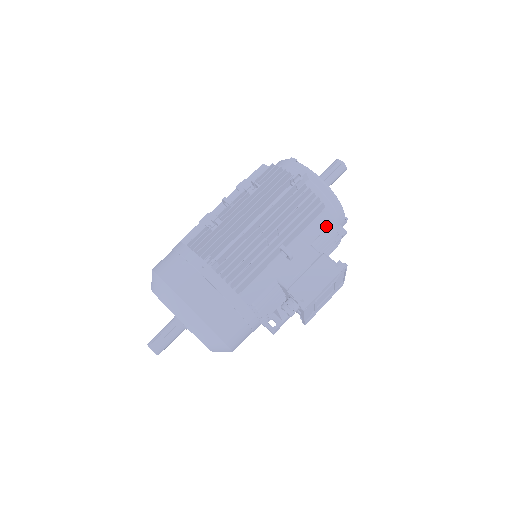
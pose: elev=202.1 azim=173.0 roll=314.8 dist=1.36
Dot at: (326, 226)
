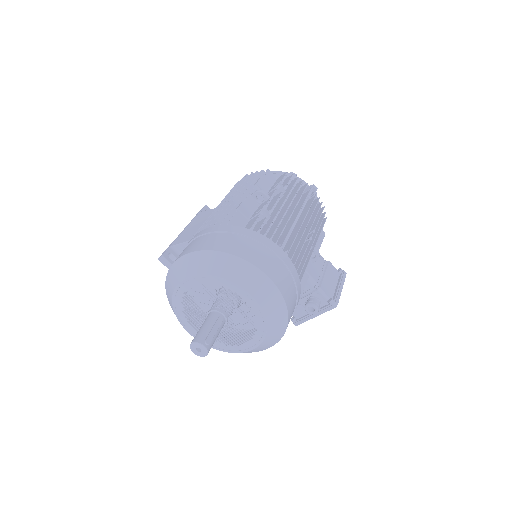
Dot at: (323, 238)
